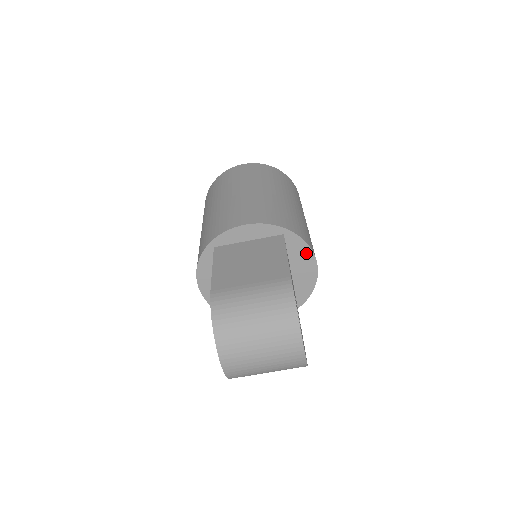
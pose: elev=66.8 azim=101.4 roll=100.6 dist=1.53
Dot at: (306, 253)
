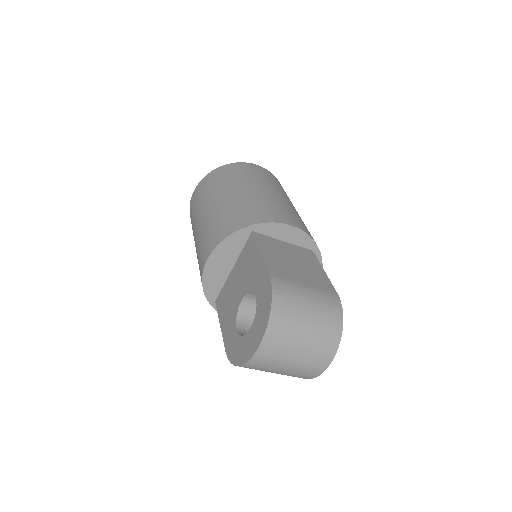
Dot at: occluded
